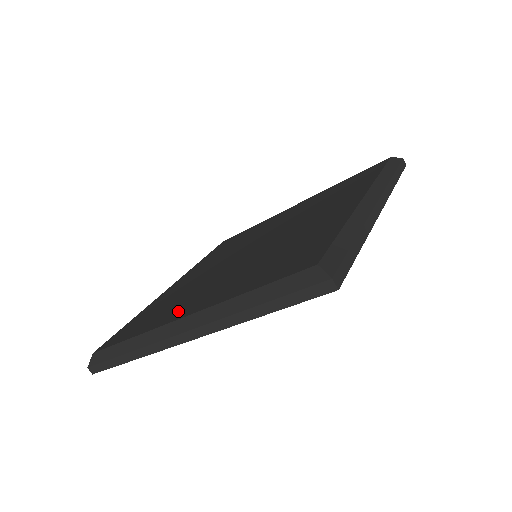
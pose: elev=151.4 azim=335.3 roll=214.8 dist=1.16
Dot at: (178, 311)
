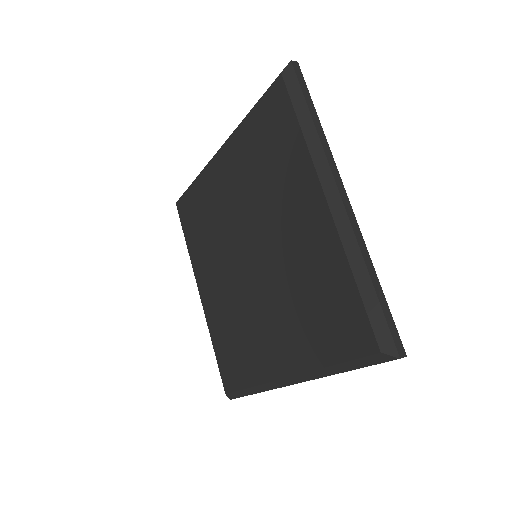
Dot at: (268, 362)
